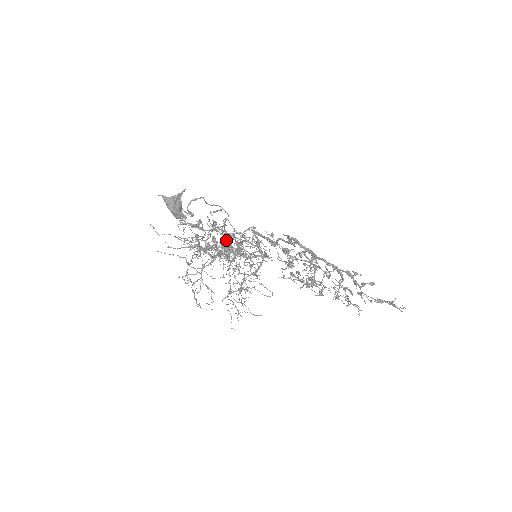
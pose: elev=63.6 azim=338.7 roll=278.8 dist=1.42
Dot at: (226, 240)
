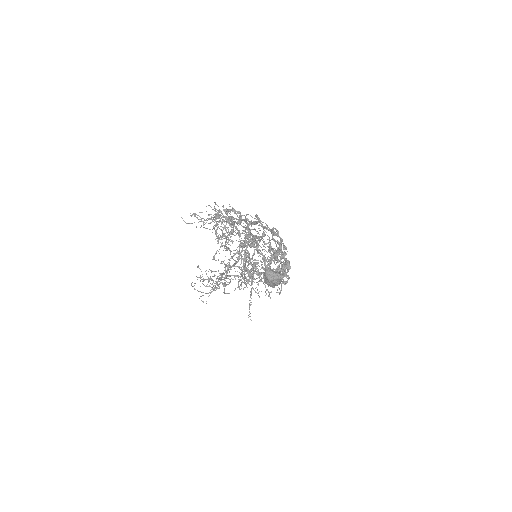
Dot at: occluded
